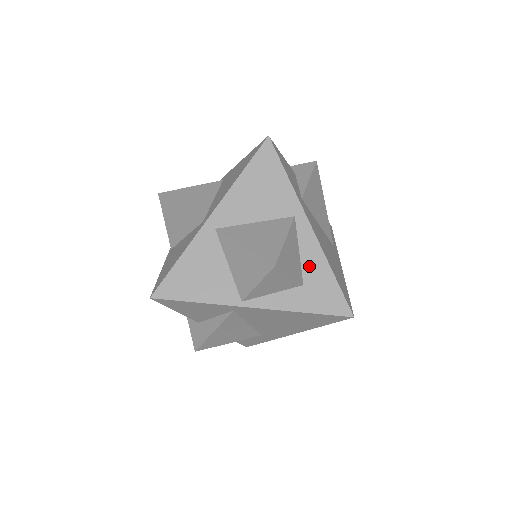
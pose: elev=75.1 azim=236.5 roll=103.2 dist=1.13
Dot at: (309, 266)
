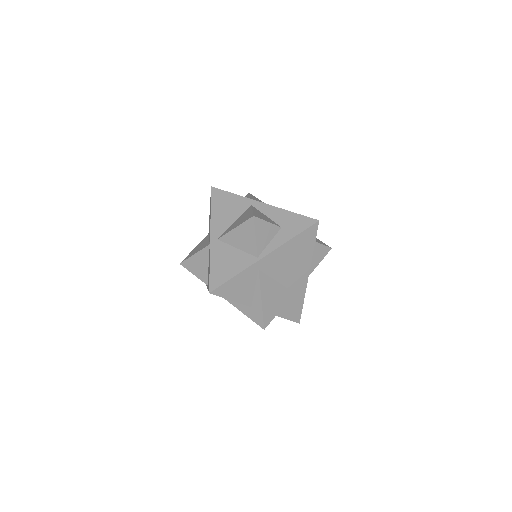
Dot at: (277, 218)
